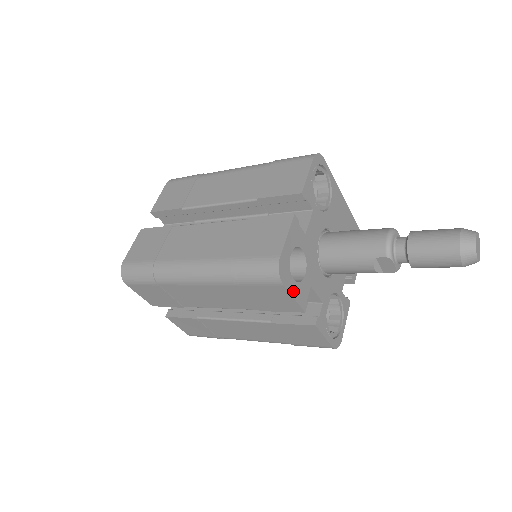
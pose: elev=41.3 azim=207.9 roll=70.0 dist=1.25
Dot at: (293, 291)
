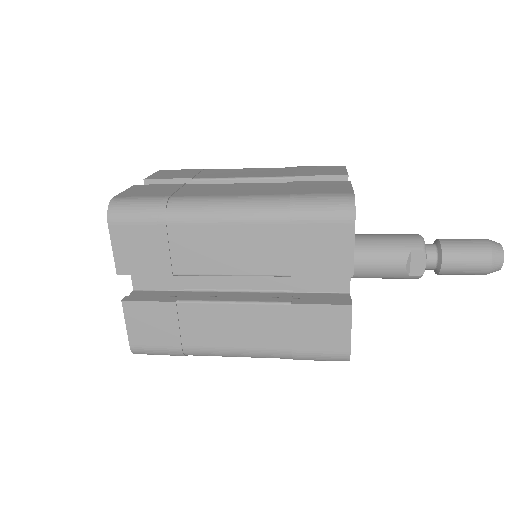
Dot at: (354, 241)
